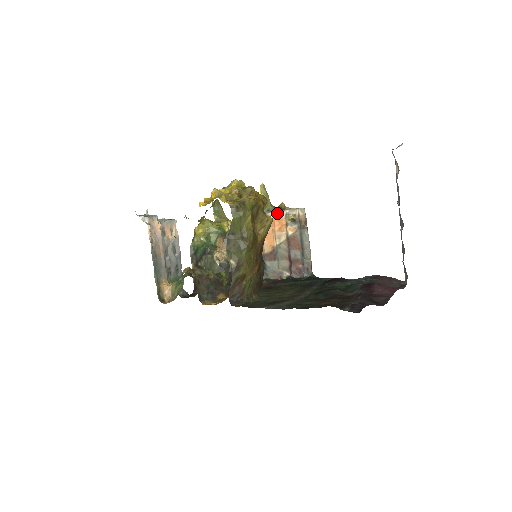
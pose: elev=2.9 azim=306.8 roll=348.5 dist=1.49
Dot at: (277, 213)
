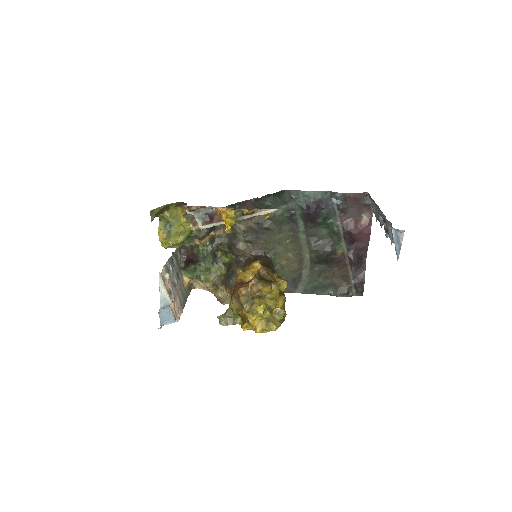
Dot at: occluded
